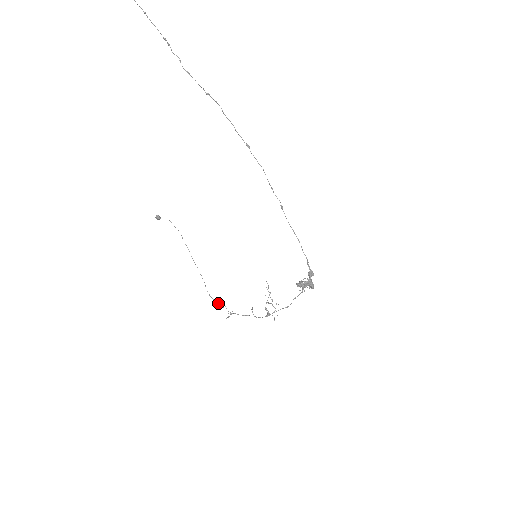
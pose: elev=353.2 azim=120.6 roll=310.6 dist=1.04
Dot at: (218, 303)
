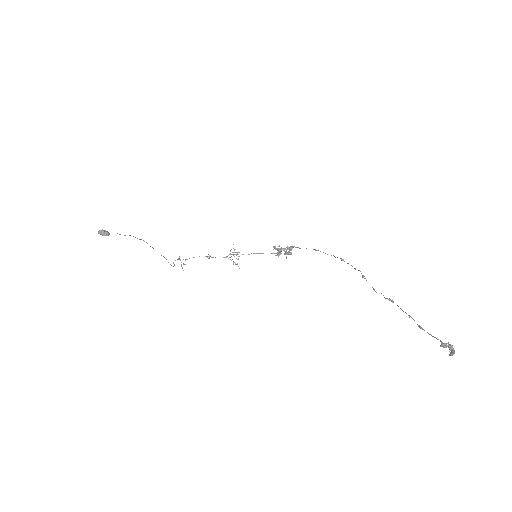
Dot at: (173, 262)
